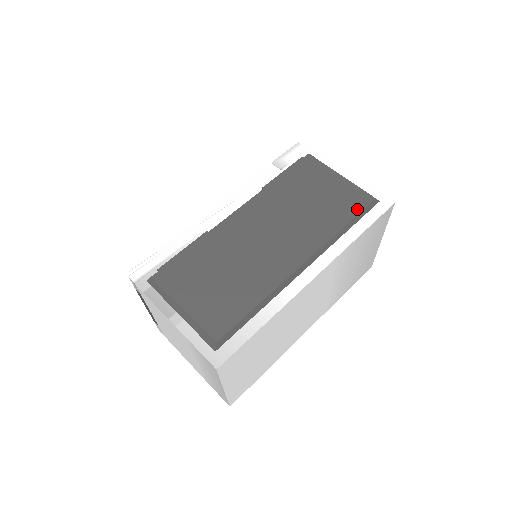
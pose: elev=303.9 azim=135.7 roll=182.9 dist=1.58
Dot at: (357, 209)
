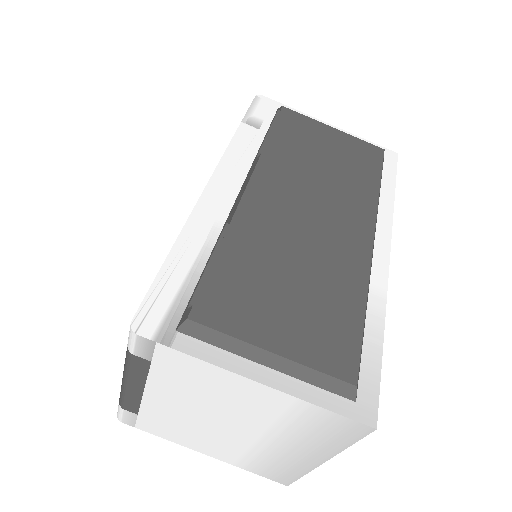
Dot at: (377, 163)
